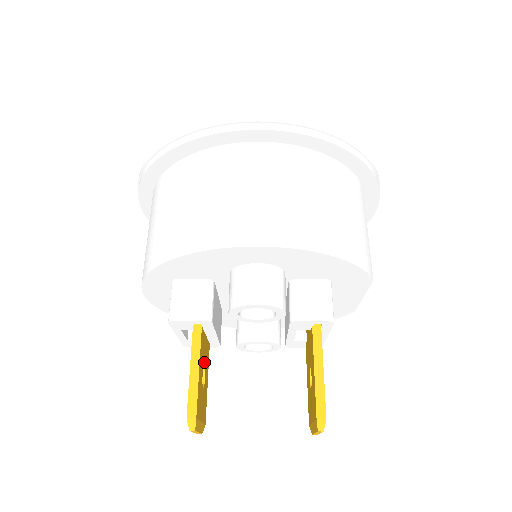
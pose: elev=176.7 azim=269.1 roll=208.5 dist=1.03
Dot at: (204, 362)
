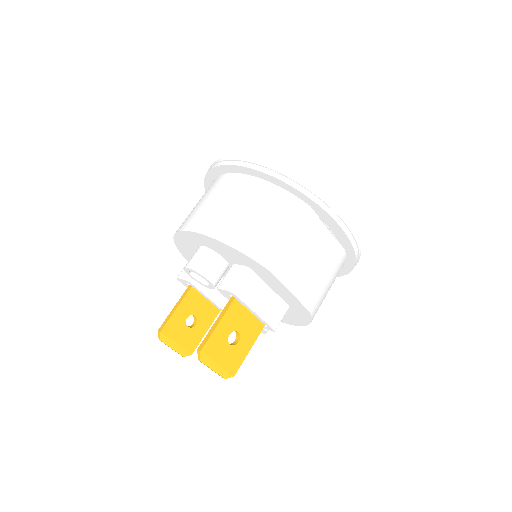
Dot at: (196, 313)
